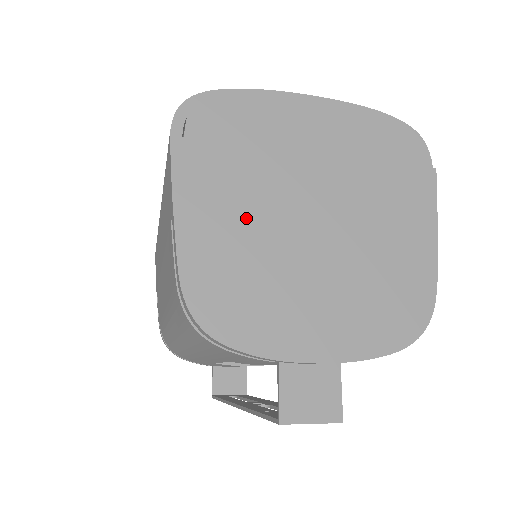
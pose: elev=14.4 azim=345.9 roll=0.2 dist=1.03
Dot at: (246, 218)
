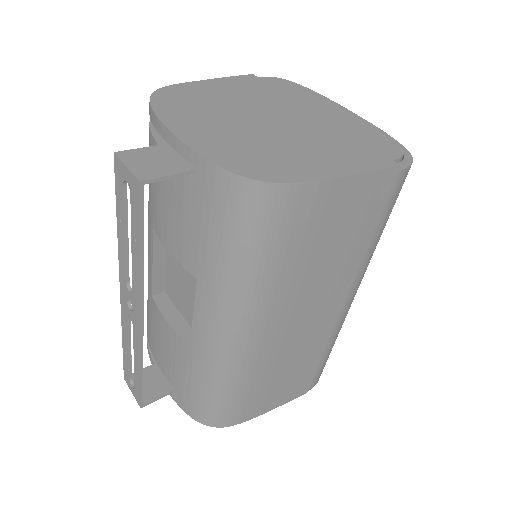
Dot at: (239, 98)
